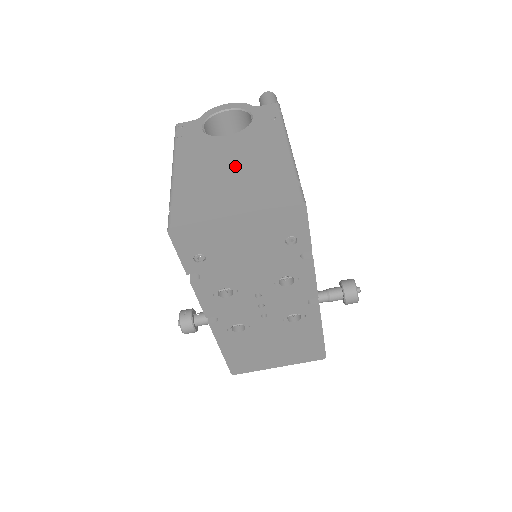
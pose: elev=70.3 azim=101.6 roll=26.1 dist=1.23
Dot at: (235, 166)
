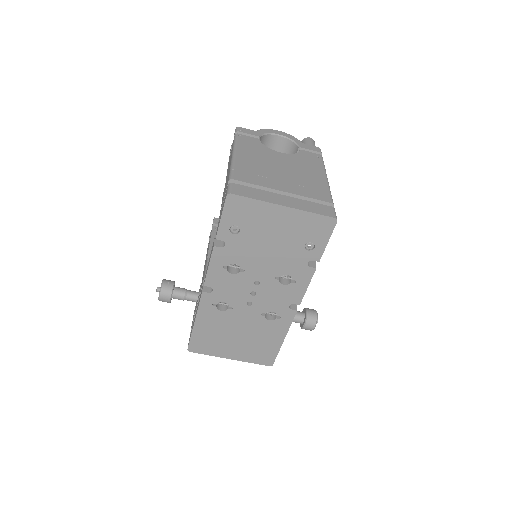
Dot at: (285, 175)
